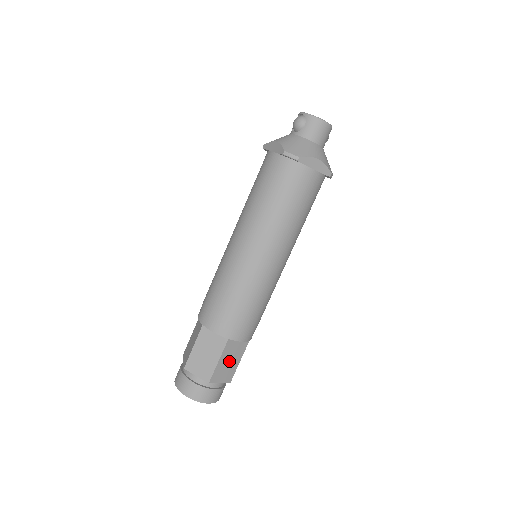
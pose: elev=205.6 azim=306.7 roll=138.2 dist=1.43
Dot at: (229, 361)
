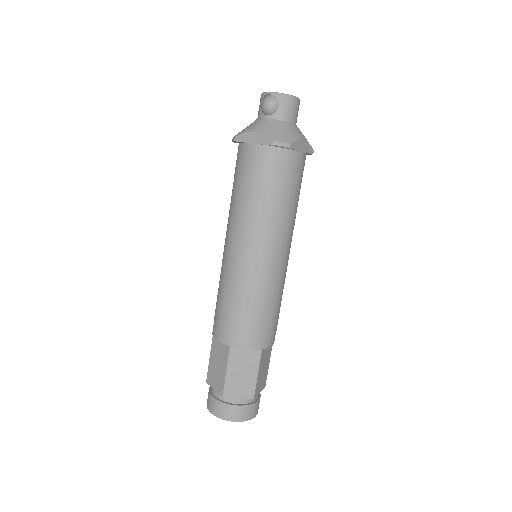
Dot at: (263, 369)
